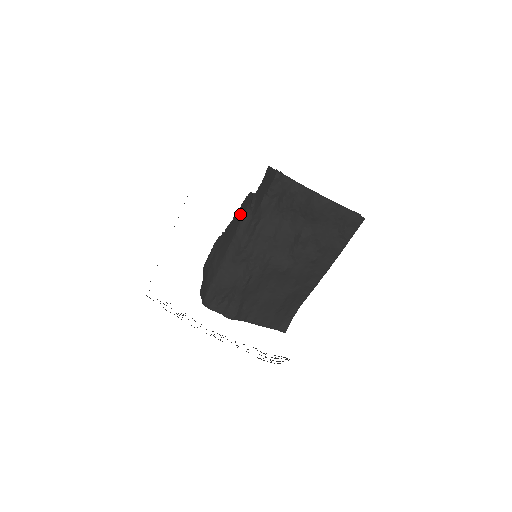
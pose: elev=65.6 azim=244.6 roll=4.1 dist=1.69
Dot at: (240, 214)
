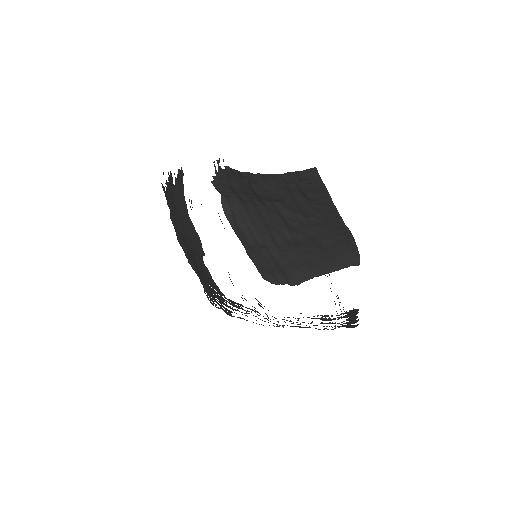
Dot at: occluded
